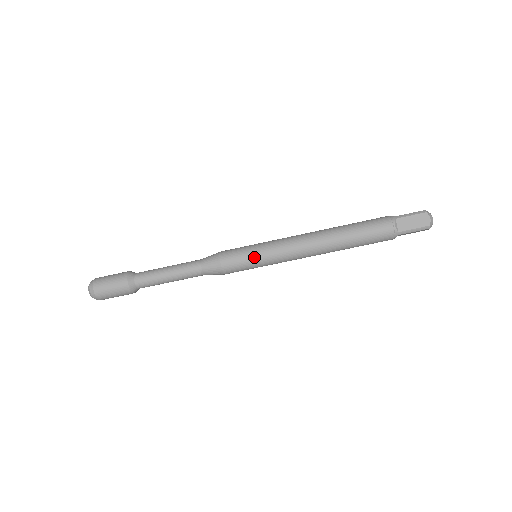
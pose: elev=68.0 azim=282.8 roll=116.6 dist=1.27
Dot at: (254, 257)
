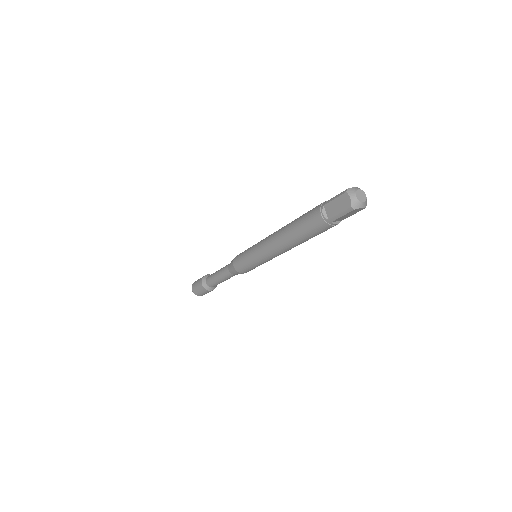
Dot at: occluded
